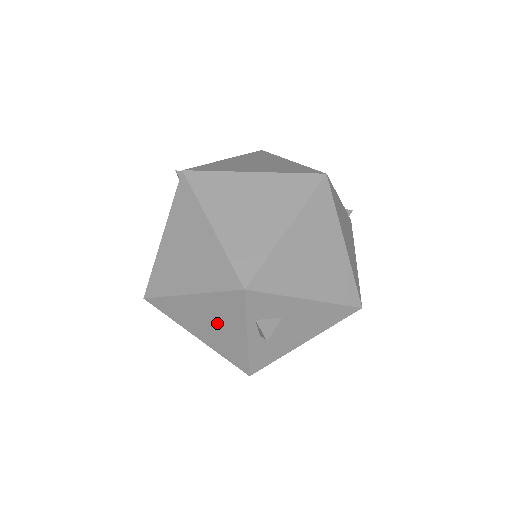
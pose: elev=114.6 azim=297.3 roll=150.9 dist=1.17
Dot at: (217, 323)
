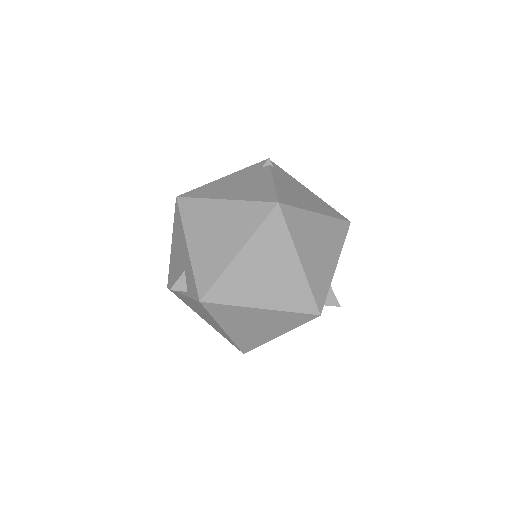
Dot at: occluded
